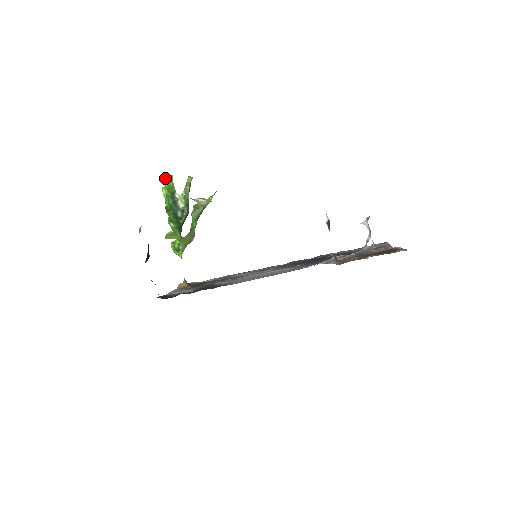
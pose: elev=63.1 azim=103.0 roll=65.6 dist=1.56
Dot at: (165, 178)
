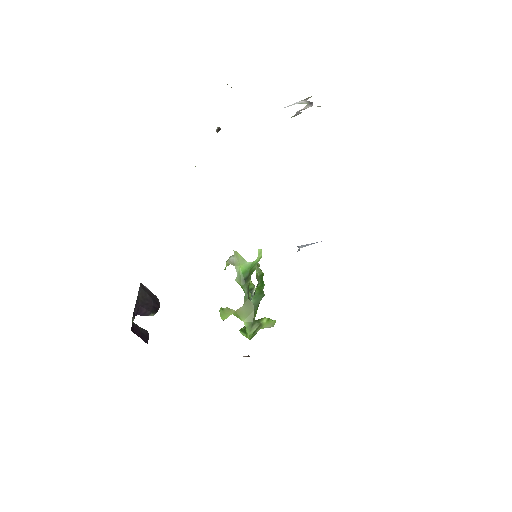
Dot at: occluded
